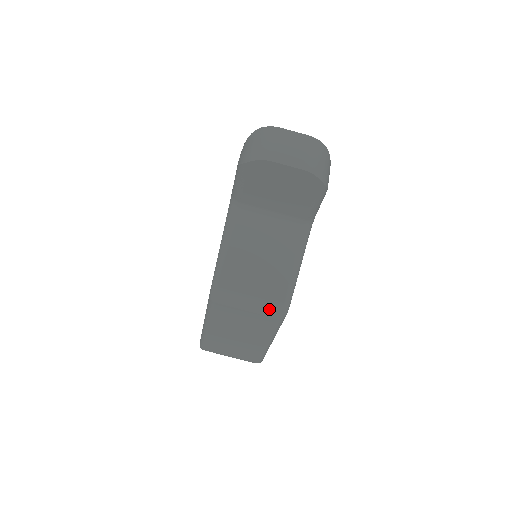
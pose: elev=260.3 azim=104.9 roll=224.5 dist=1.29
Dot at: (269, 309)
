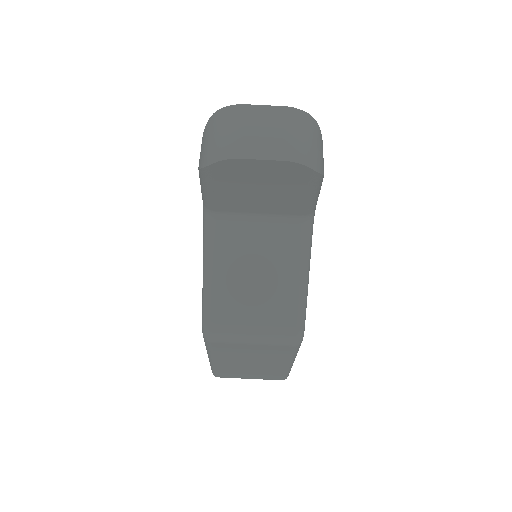
Dot at: (279, 339)
